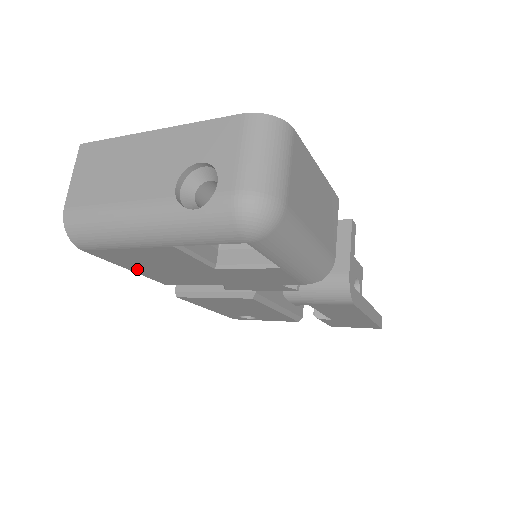
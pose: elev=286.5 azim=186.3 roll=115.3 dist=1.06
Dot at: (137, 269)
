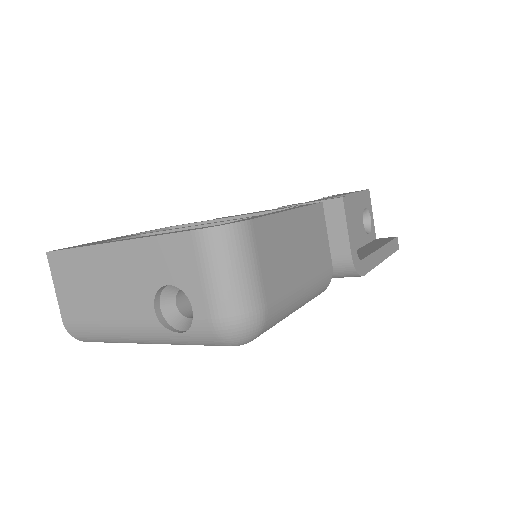
Dot at: occluded
